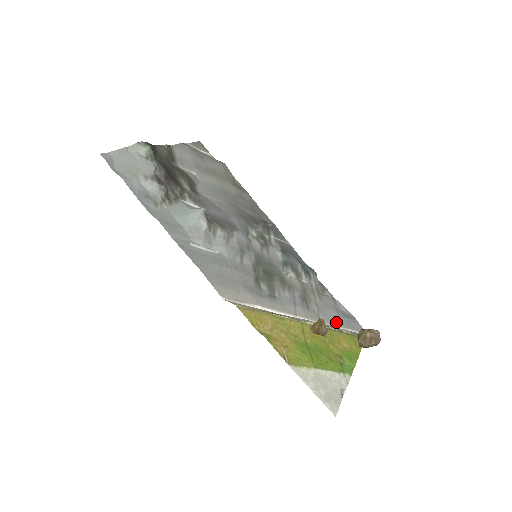
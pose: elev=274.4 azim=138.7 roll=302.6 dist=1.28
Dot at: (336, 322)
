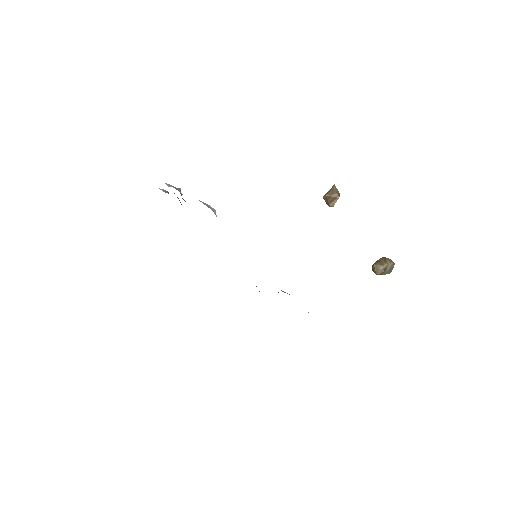
Dot at: occluded
